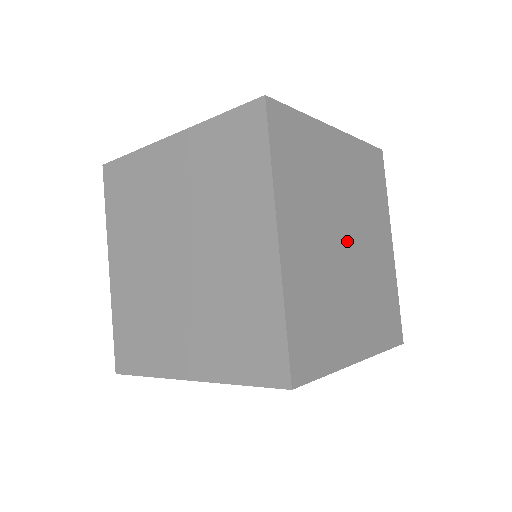
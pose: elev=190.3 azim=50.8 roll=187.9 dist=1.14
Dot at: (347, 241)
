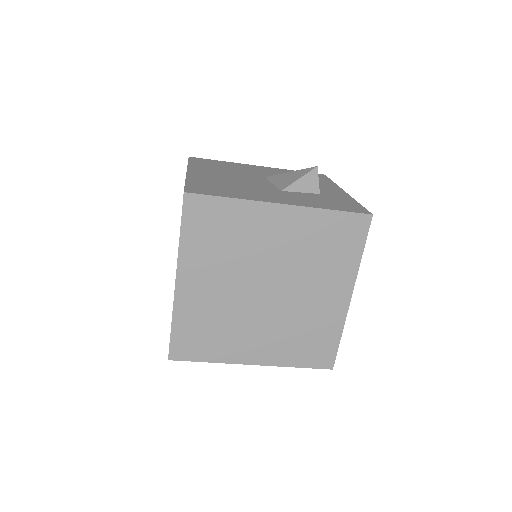
Dot at: occluded
